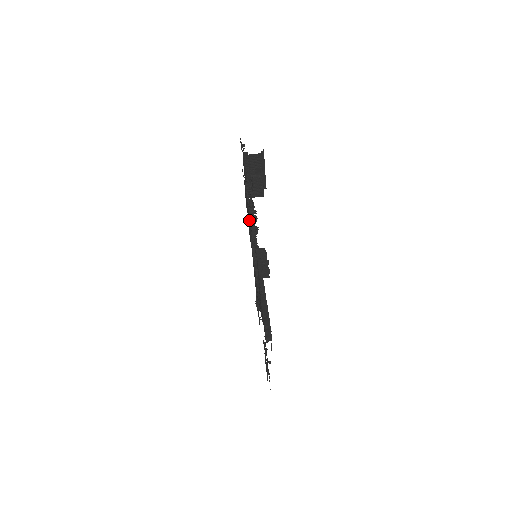
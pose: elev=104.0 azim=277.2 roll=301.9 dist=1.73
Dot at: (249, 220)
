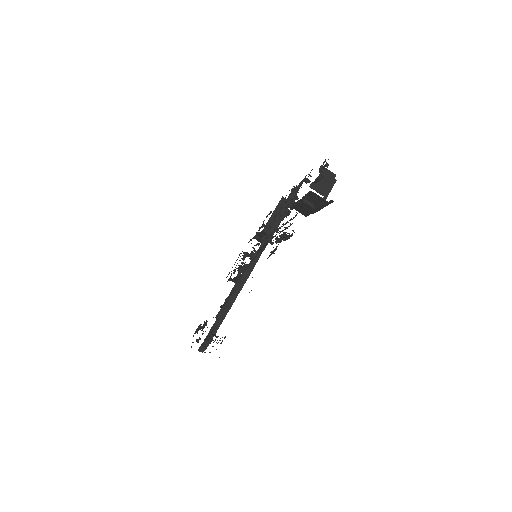
Dot at: occluded
